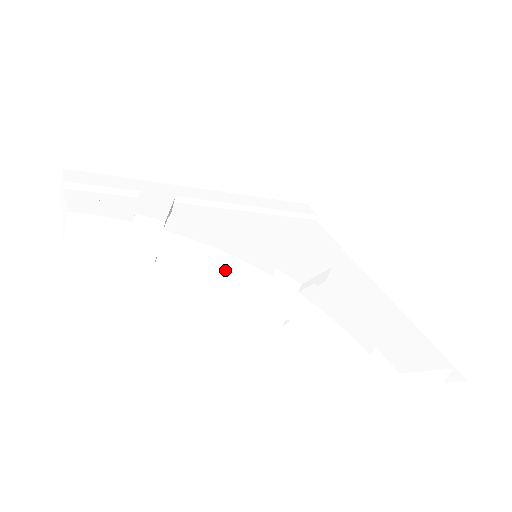
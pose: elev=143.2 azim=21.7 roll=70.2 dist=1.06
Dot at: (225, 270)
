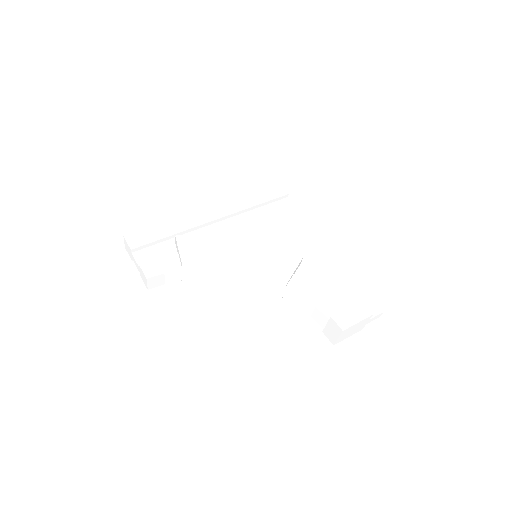
Dot at: (241, 278)
